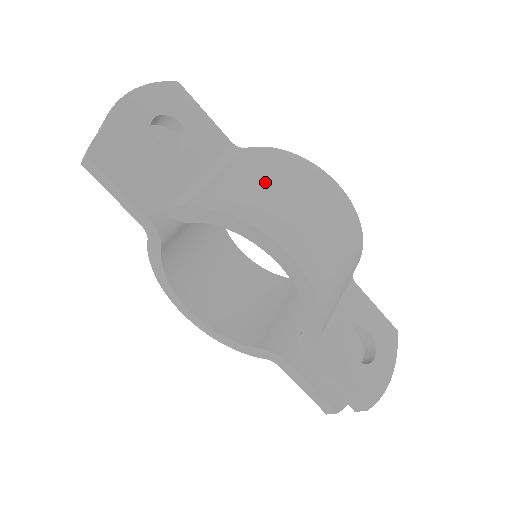
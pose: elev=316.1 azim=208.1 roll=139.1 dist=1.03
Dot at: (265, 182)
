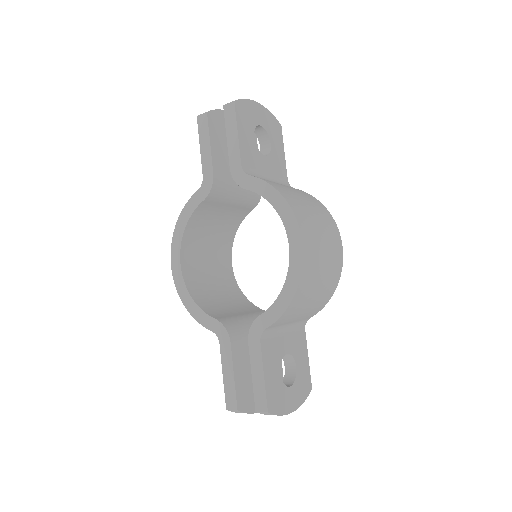
Dot at: (305, 201)
